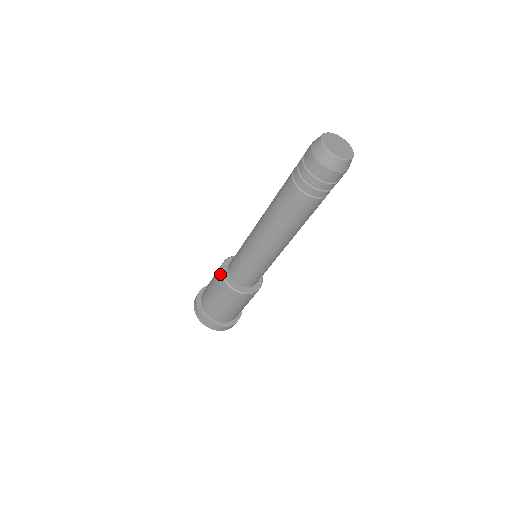
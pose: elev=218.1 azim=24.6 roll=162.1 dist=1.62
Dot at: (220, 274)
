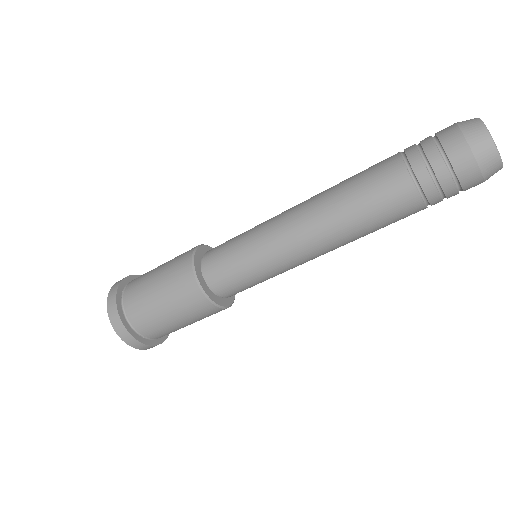
Dot at: occluded
